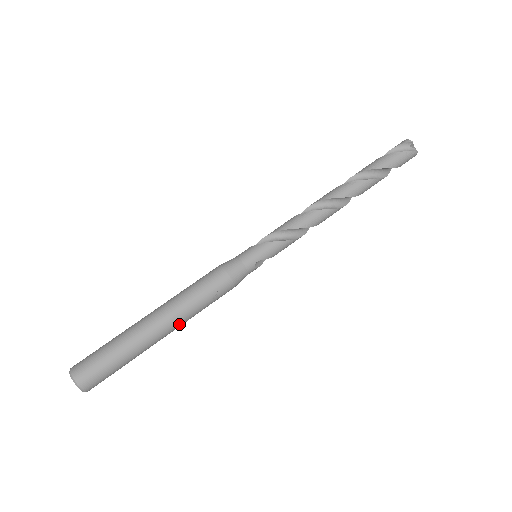
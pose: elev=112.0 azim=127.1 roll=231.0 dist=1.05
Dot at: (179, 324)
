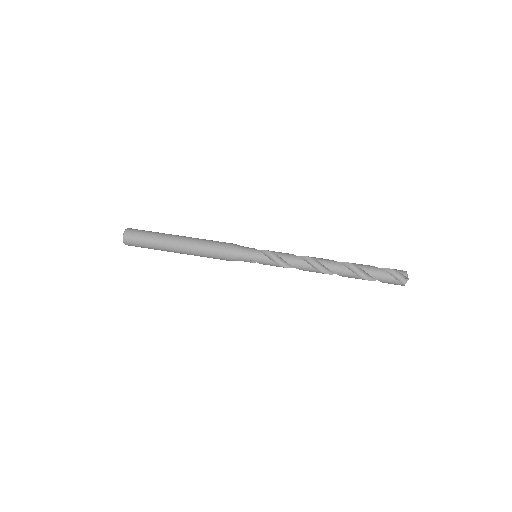
Dot at: (189, 254)
